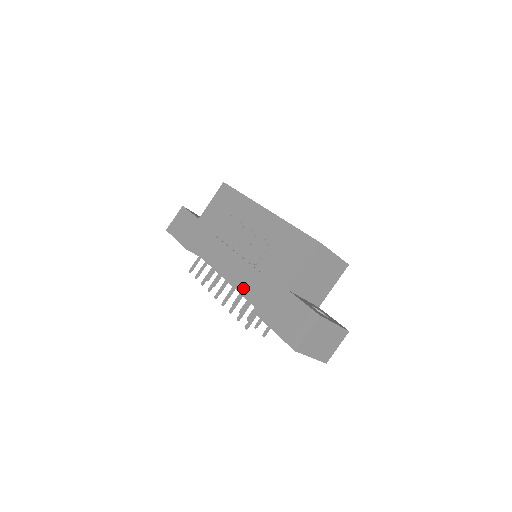
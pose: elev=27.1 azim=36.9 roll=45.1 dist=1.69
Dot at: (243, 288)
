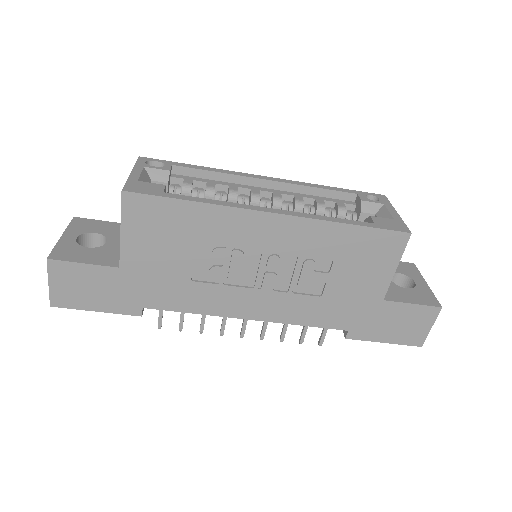
Dot at: (304, 323)
